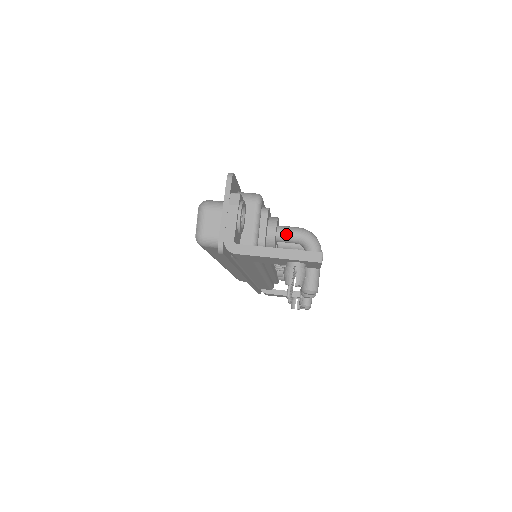
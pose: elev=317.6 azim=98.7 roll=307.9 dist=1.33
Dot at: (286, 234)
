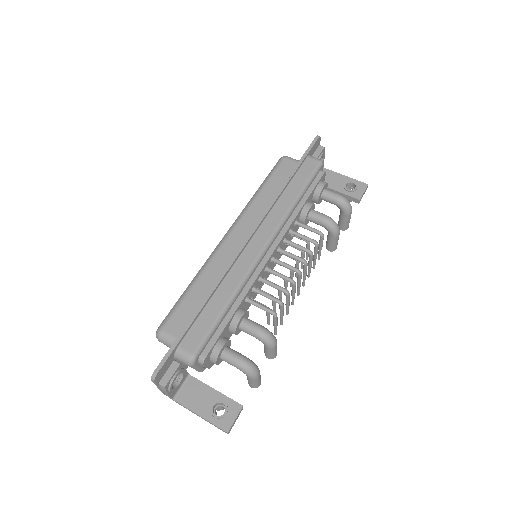
Dot at: occluded
